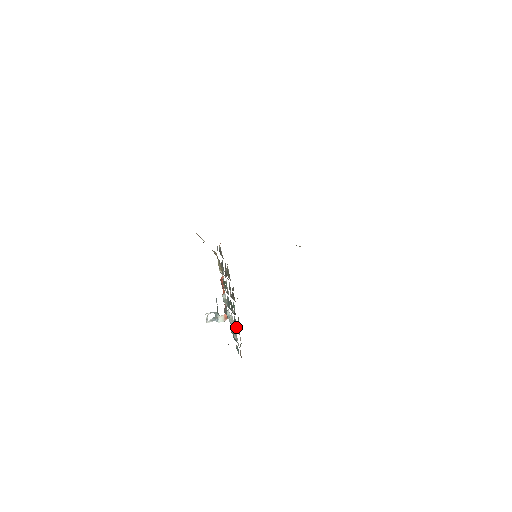
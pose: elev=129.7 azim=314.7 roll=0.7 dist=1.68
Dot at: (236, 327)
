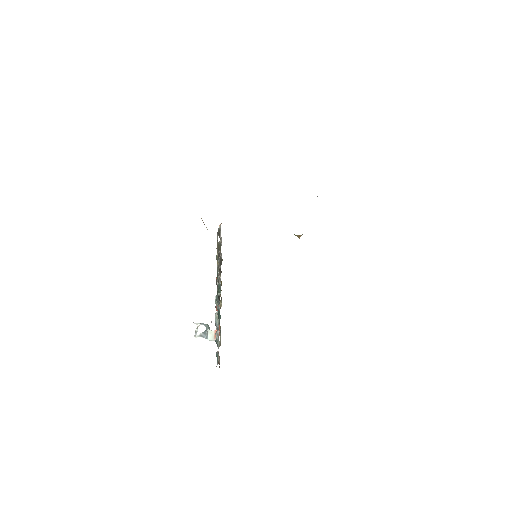
Dot at: (219, 319)
